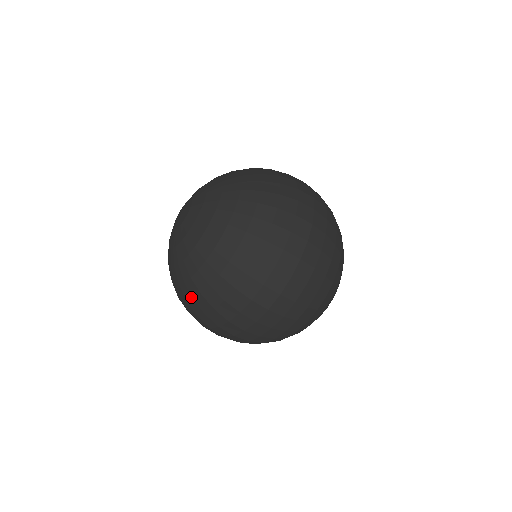
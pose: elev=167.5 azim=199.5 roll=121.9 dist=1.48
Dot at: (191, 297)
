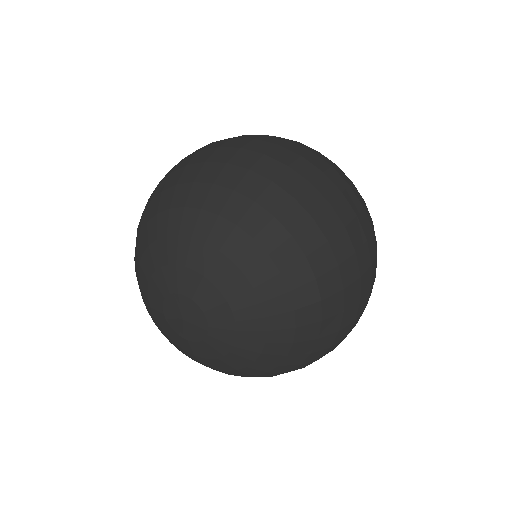
Dot at: occluded
